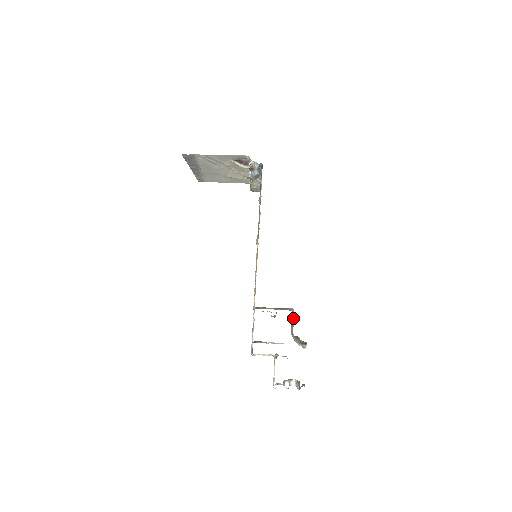
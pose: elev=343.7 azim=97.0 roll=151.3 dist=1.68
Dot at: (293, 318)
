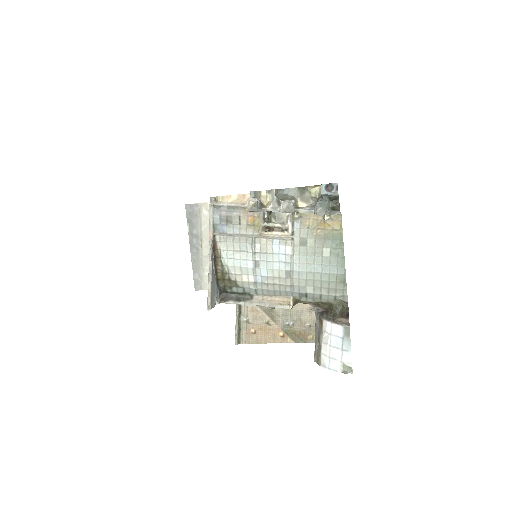
Dot at: occluded
